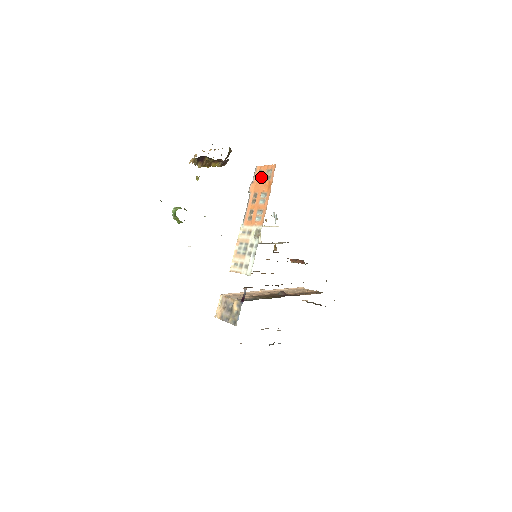
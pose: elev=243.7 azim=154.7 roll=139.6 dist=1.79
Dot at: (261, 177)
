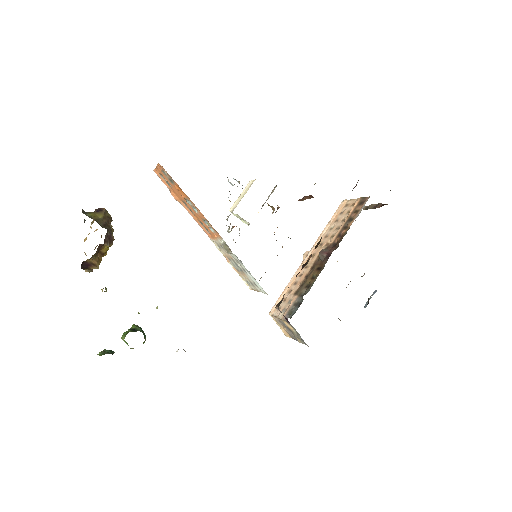
Dot at: (167, 182)
